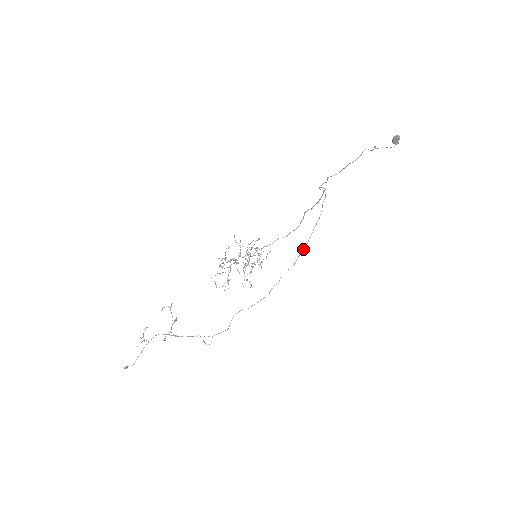
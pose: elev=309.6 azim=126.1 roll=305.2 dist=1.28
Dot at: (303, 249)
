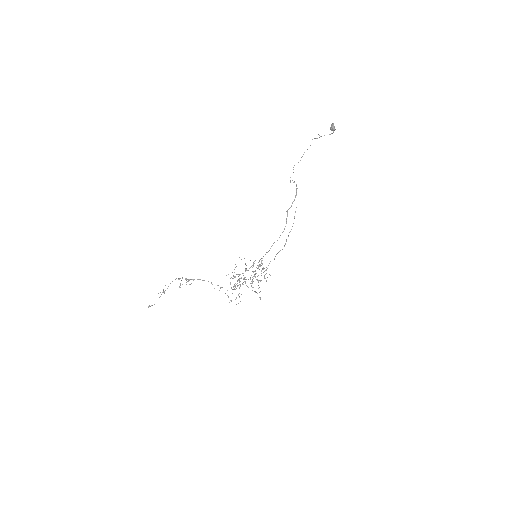
Dot at: (289, 232)
